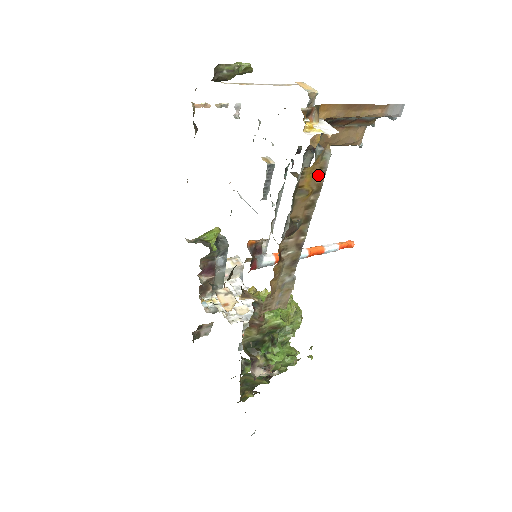
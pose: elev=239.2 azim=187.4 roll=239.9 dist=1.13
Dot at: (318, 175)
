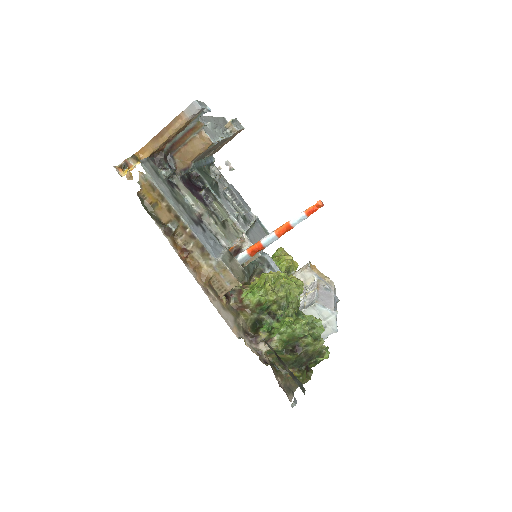
Dot at: (153, 190)
